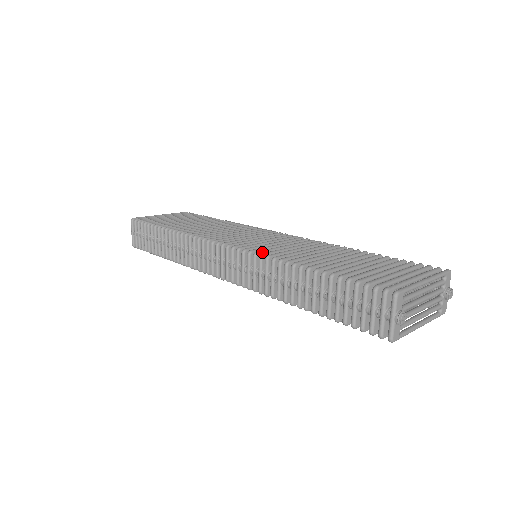
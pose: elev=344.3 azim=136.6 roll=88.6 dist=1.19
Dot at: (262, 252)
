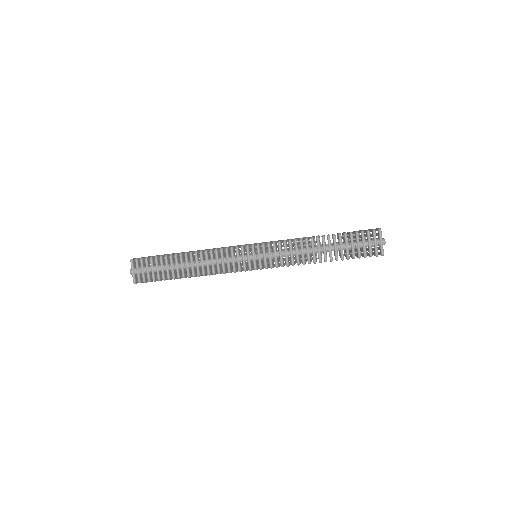
Dot at: (281, 241)
